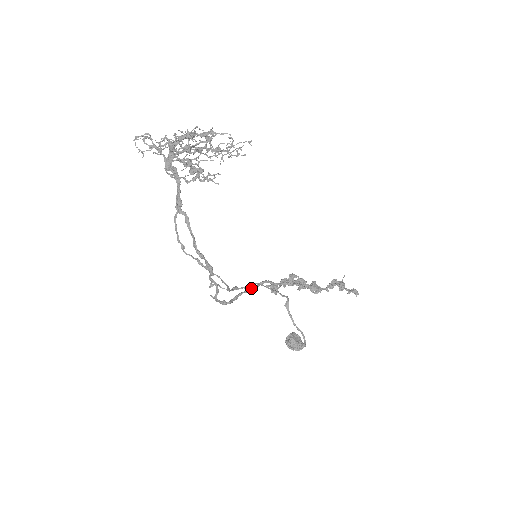
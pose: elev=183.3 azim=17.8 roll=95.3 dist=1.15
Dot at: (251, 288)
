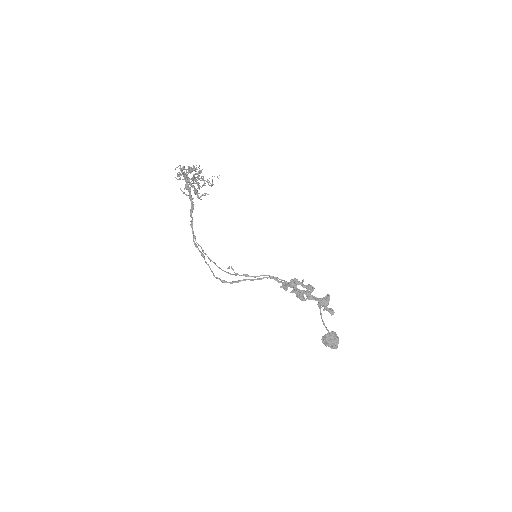
Dot at: occluded
